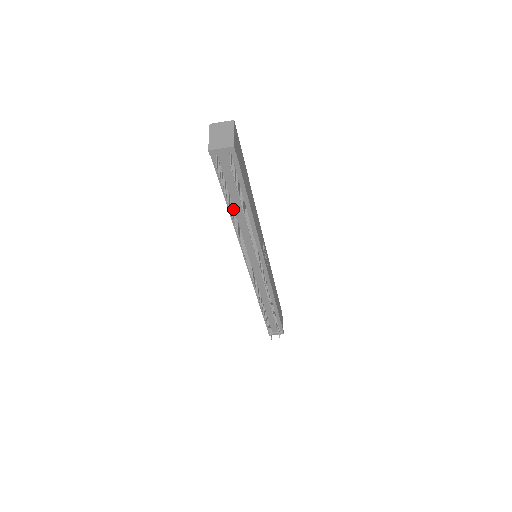
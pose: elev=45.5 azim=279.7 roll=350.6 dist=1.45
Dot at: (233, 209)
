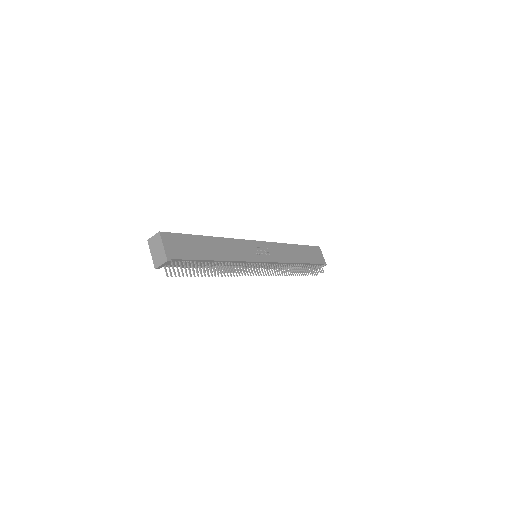
Dot at: occluded
